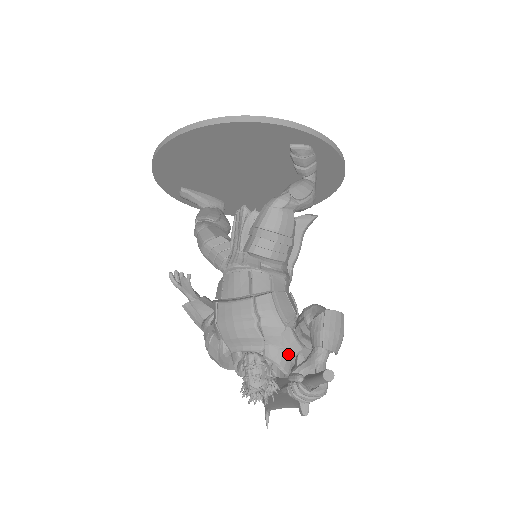
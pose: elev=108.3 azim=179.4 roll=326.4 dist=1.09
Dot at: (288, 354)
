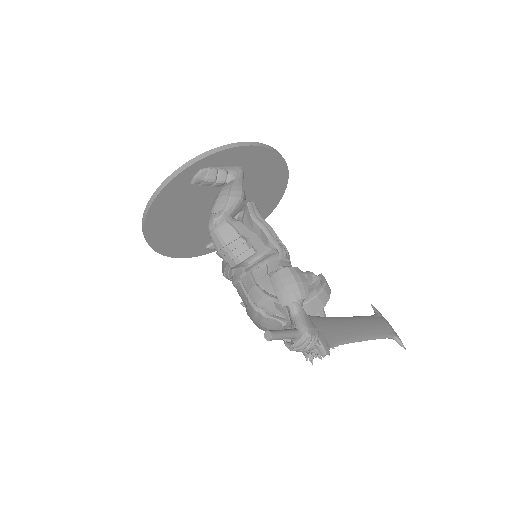
Dot at: occluded
